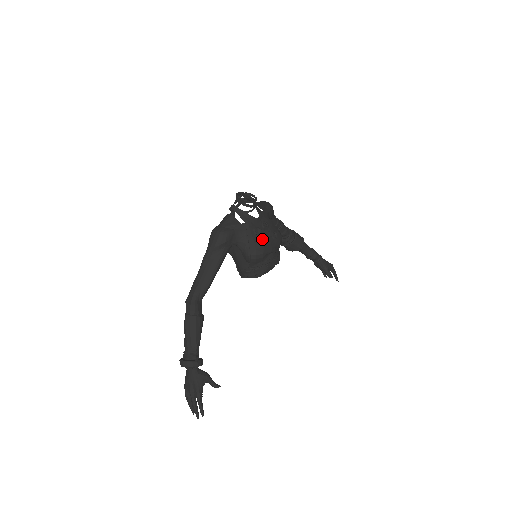
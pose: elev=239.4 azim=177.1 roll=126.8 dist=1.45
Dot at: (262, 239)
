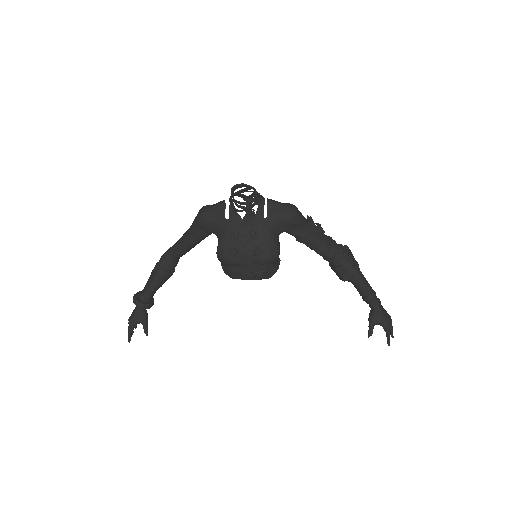
Dot at: (234, 246)
